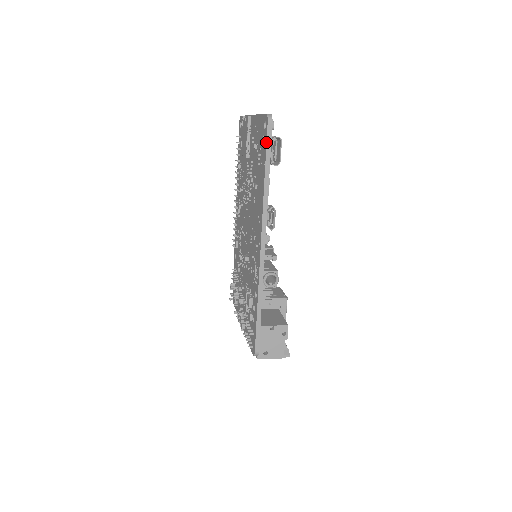
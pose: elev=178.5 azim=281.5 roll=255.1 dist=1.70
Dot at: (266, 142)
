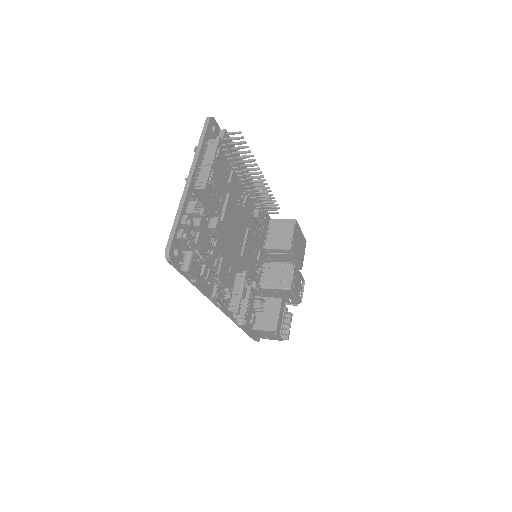
Dot at: occluded
